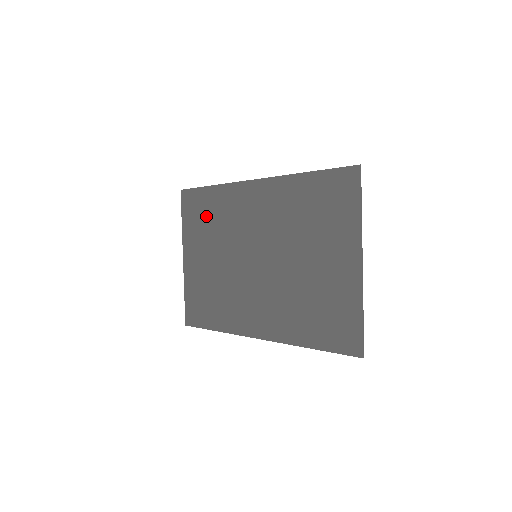
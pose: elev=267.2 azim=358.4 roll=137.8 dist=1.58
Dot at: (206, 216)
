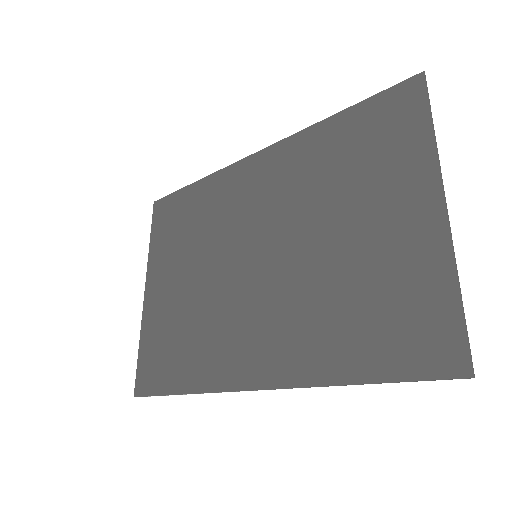
Dot at: (185, 222)
